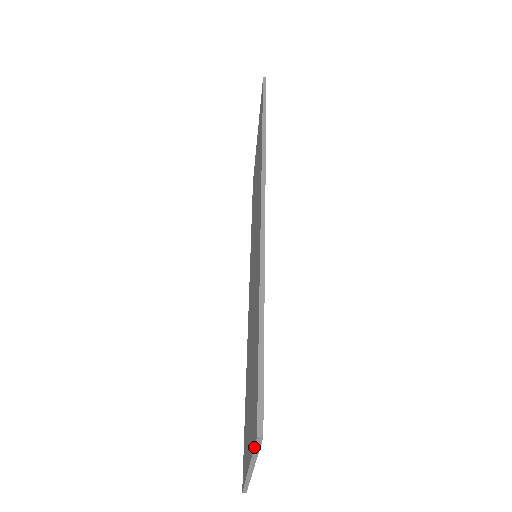
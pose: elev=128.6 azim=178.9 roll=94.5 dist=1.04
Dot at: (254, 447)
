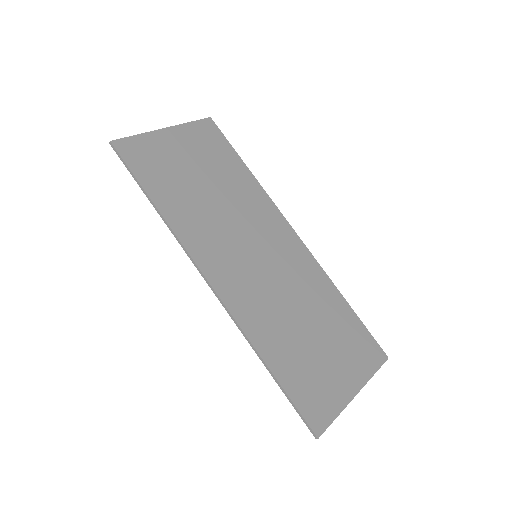
Dot at: (327, 427)
